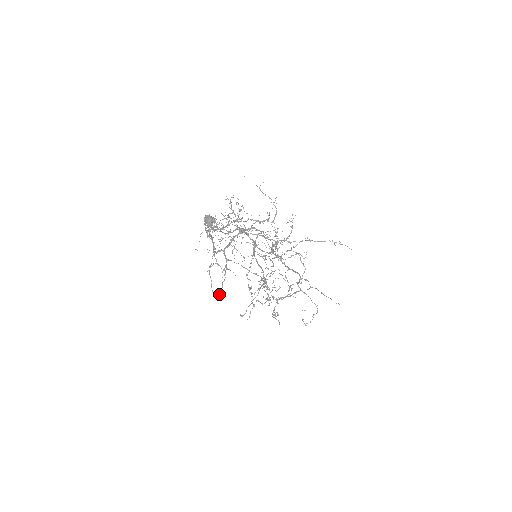
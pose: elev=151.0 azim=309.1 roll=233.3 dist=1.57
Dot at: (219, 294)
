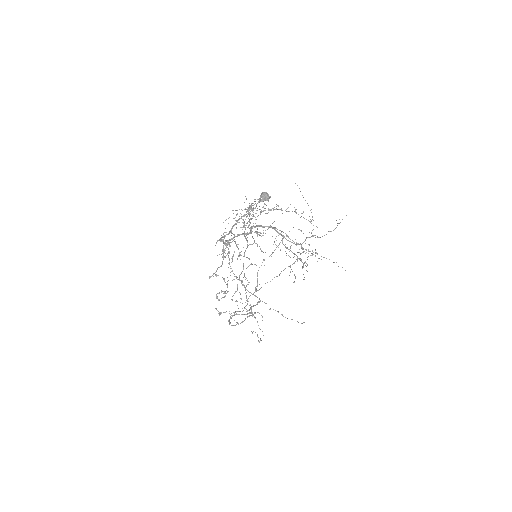
Dot at: (209, 278)
